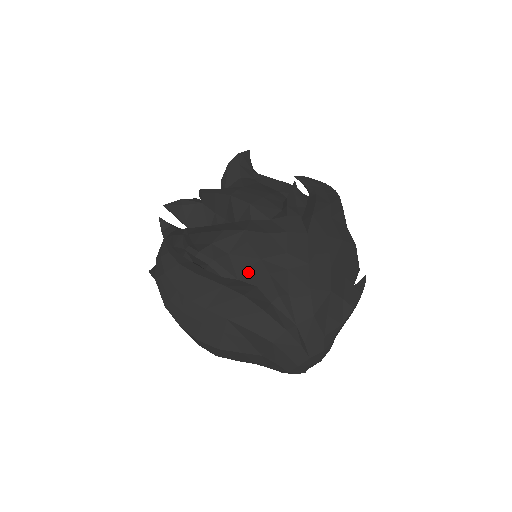
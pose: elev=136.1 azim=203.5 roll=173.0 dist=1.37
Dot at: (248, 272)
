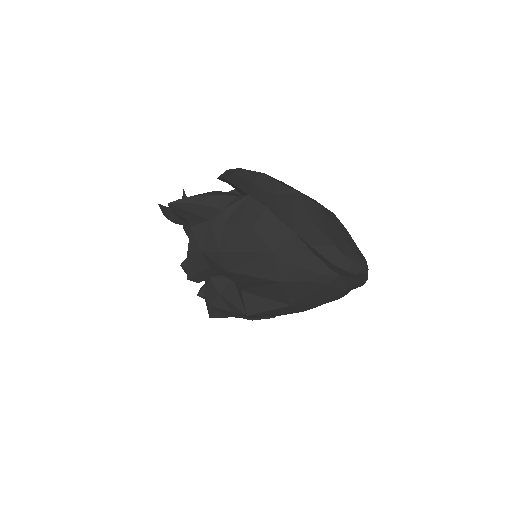
Dot at: occluded
